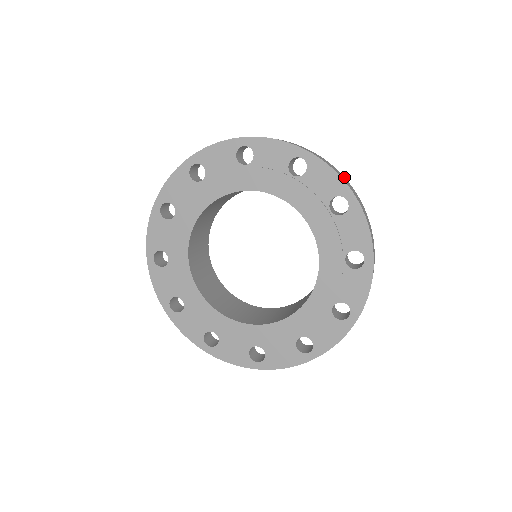
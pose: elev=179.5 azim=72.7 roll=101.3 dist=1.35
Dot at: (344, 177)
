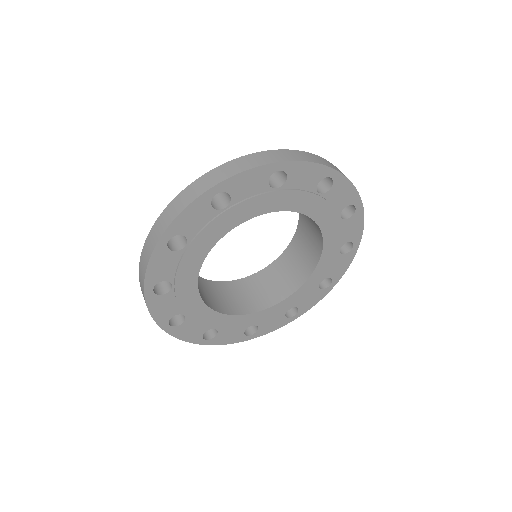
Dot at: occluded
